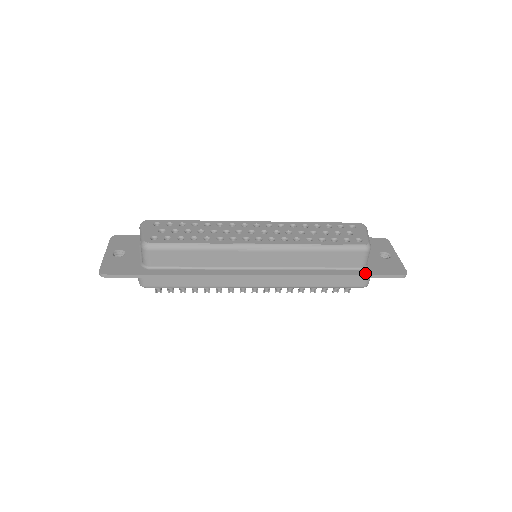
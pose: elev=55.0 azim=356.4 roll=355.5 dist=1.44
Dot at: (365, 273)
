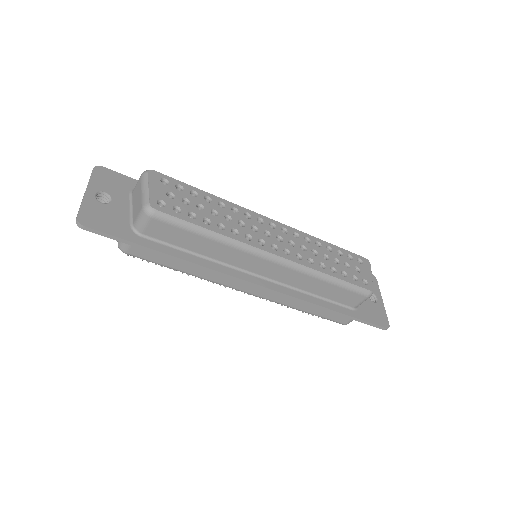
Dot at: (356, 315)
